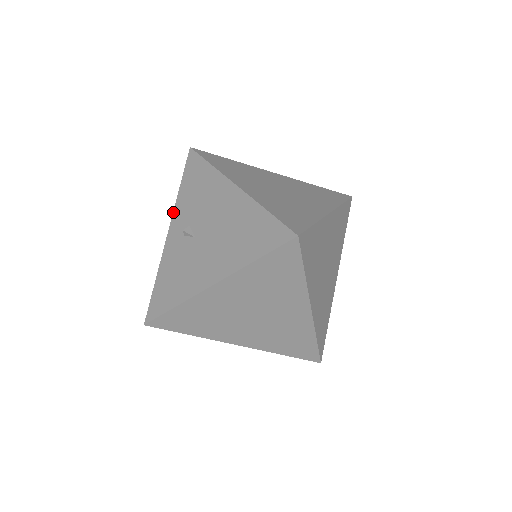
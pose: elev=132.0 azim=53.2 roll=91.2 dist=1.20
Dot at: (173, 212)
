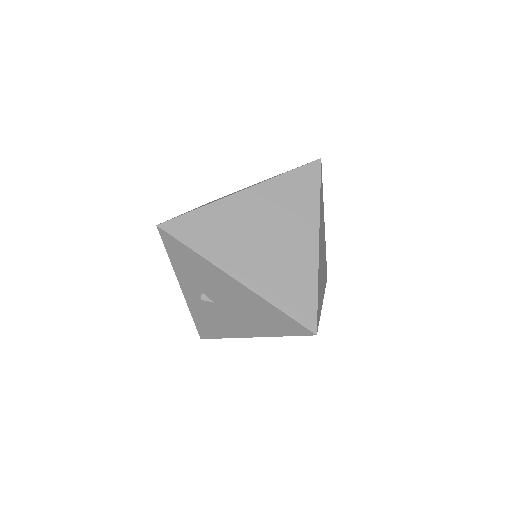
Dot at: (176, 276)
